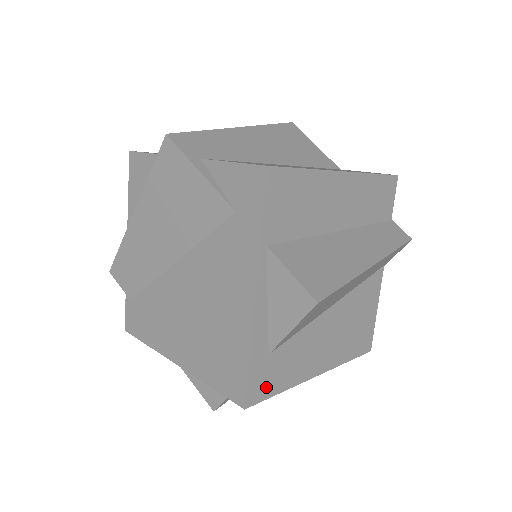
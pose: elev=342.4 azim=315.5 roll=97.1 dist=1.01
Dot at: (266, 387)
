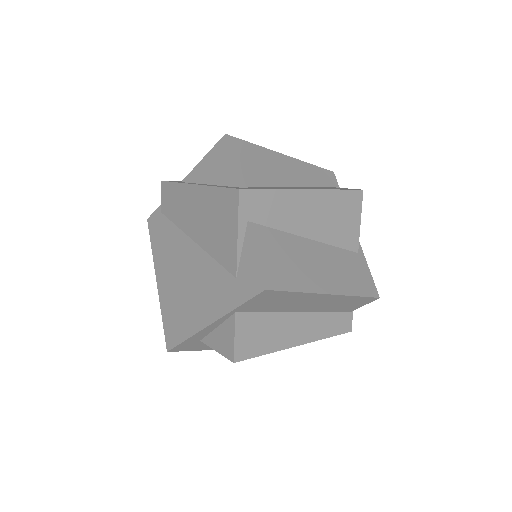
Dot at: (188, 348)
